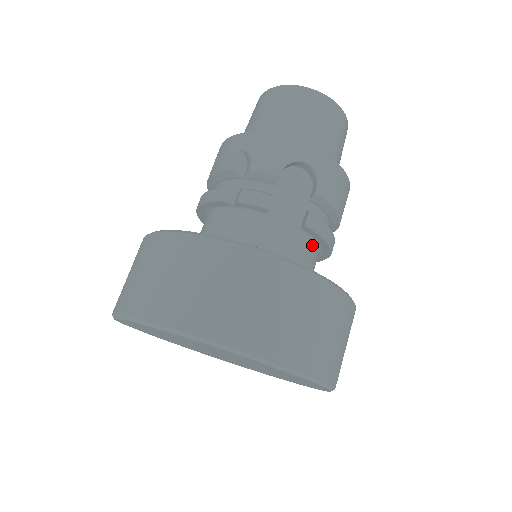
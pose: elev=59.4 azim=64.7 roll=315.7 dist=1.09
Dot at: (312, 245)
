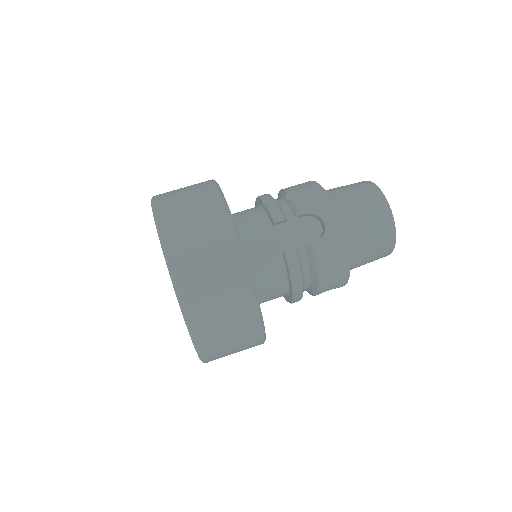
Dot at: (282, 273)
